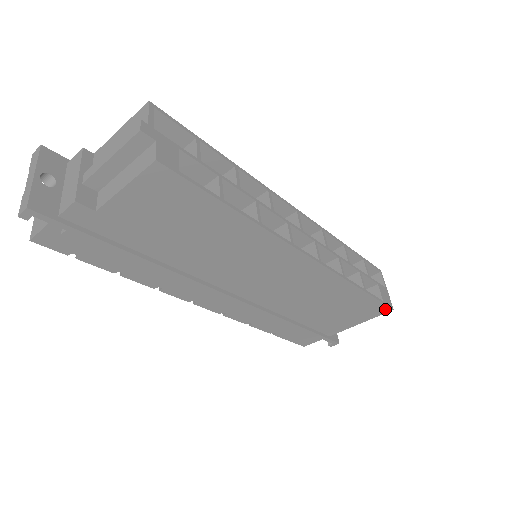
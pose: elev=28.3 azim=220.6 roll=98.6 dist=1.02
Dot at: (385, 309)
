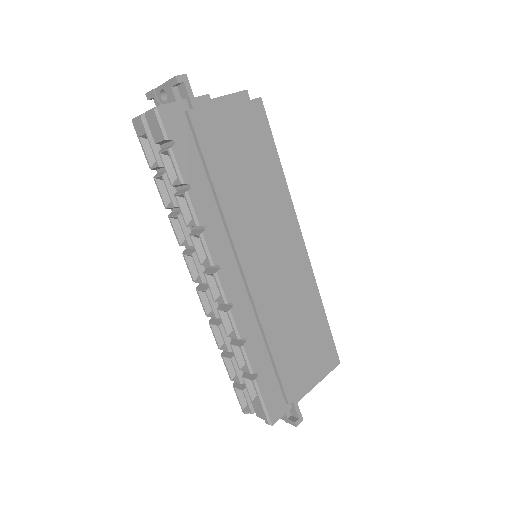
Dot at: (335, 359)
